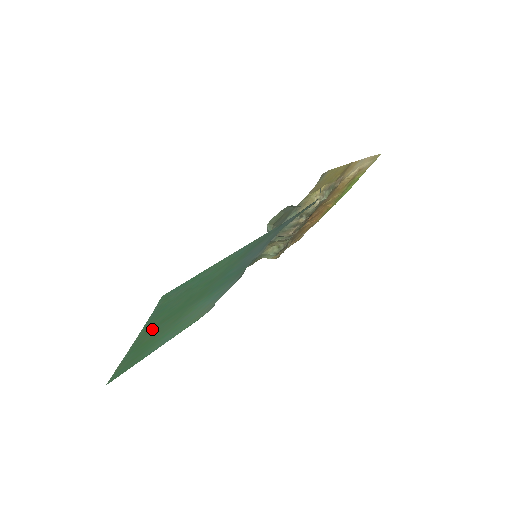
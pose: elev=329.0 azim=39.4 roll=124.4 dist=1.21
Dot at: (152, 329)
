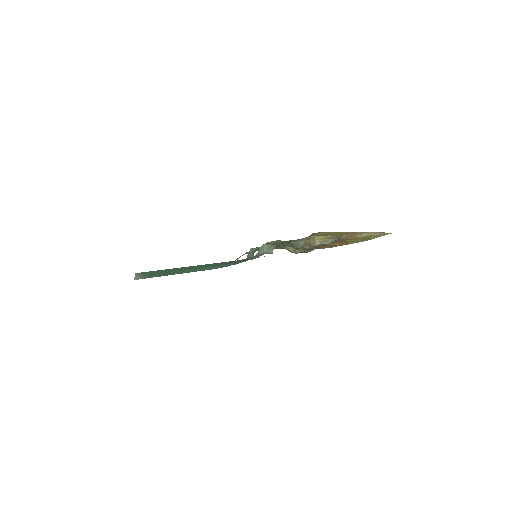
Dot at: occluded
